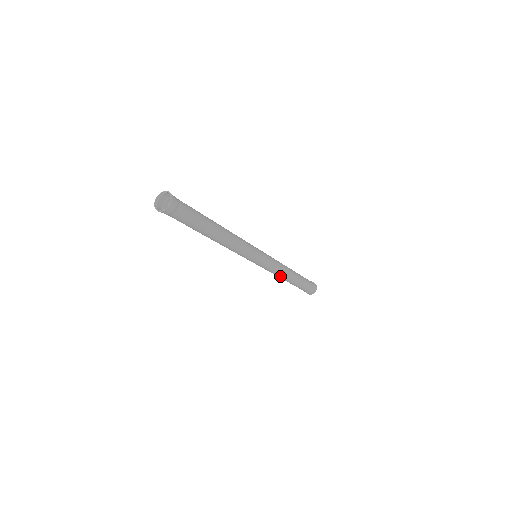
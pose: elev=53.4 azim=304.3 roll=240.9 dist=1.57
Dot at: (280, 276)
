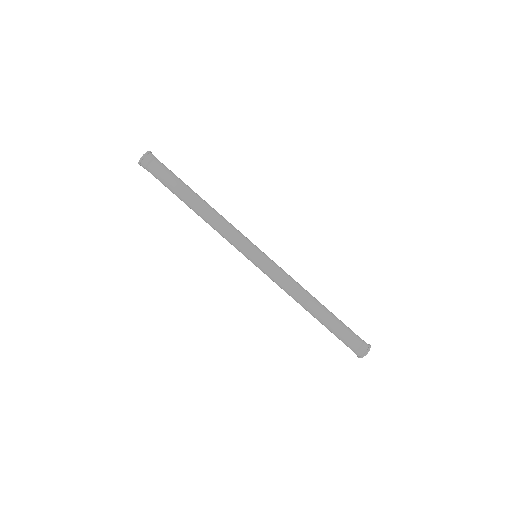
Dot at: (296, 297)
